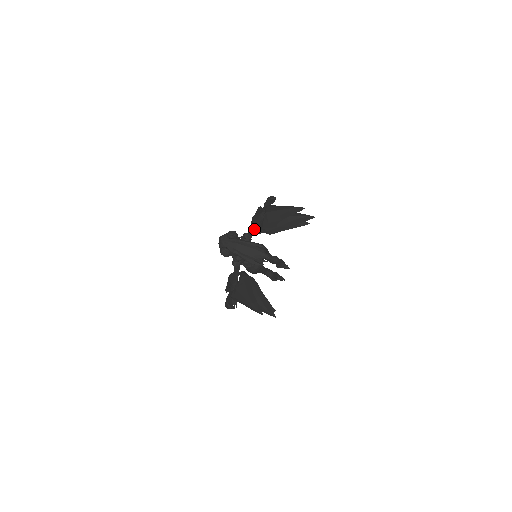
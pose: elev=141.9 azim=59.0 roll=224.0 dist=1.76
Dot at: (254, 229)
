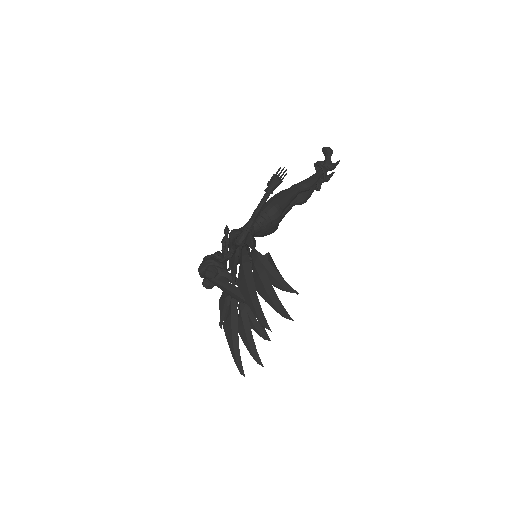
Dot at: occluded
